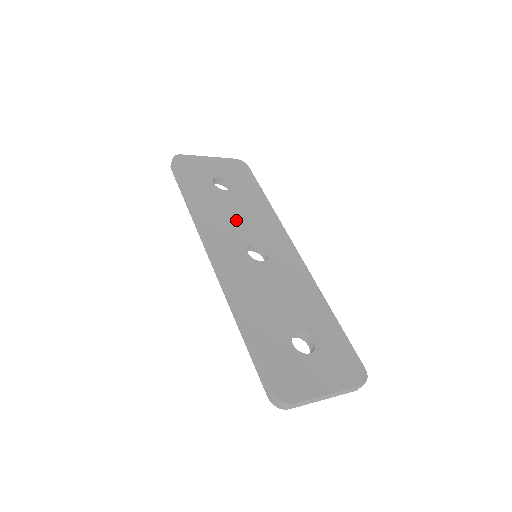
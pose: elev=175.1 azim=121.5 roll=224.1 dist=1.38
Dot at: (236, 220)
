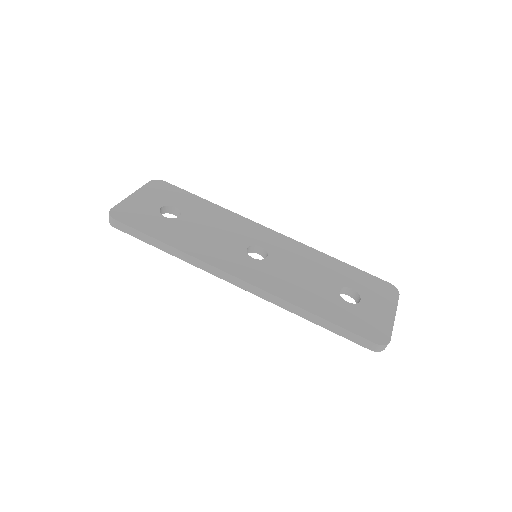
Dot at: (216, 237)
